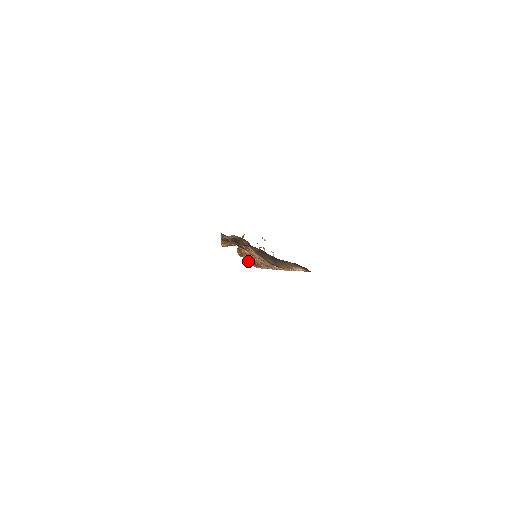
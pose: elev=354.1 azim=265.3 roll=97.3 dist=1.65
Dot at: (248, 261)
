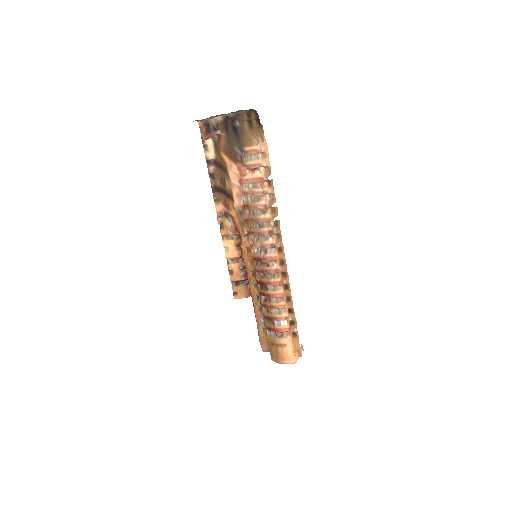
Dot at: (267, 335)
